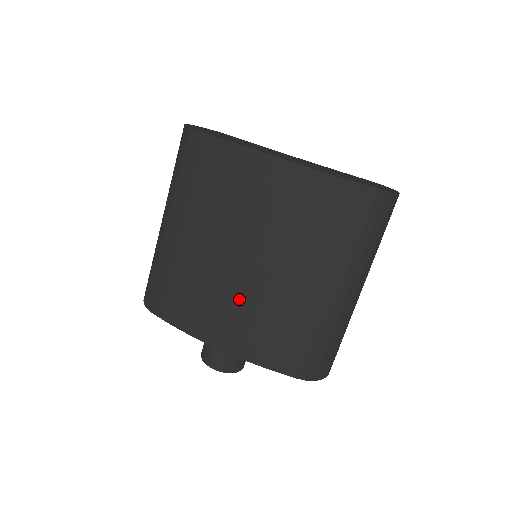
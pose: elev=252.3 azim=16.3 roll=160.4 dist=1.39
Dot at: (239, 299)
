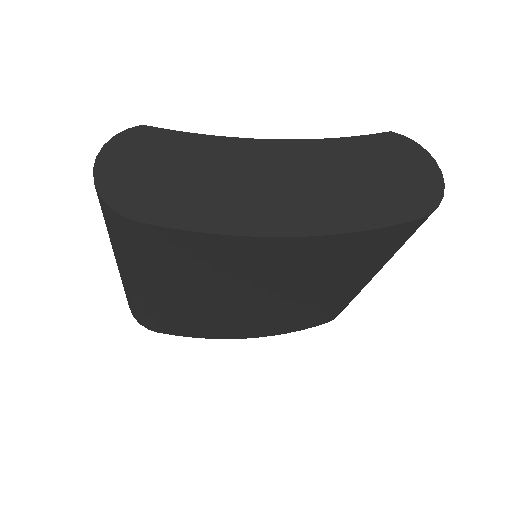
Dot at: (264, 317)
